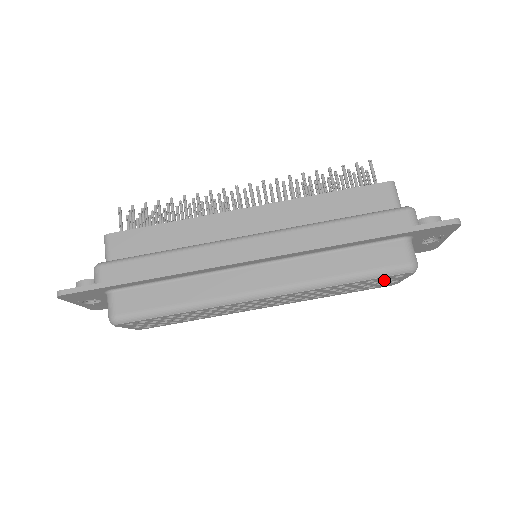
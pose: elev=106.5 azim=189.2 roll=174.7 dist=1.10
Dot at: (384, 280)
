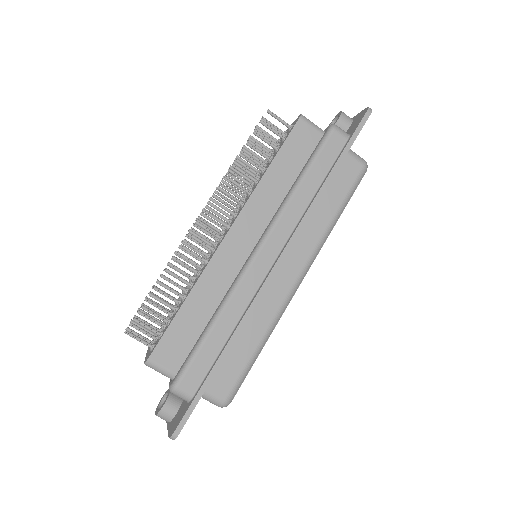
Dot at: occluded
